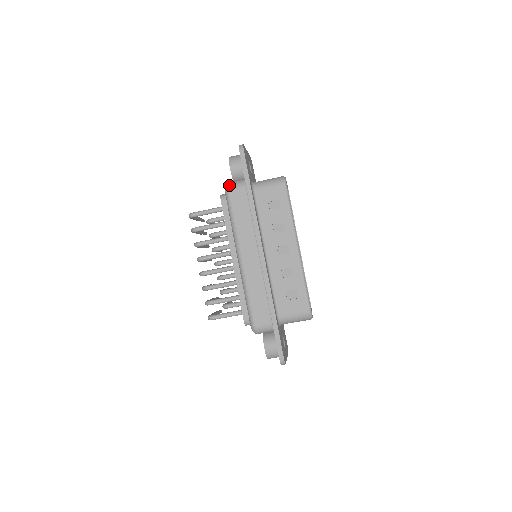
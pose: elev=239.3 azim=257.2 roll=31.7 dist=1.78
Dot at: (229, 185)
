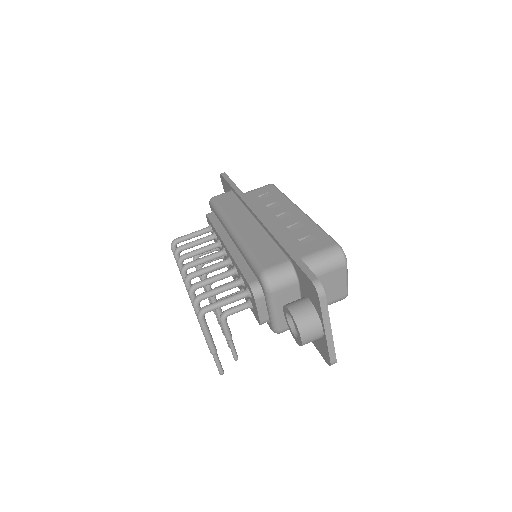
Dot at: occluded
